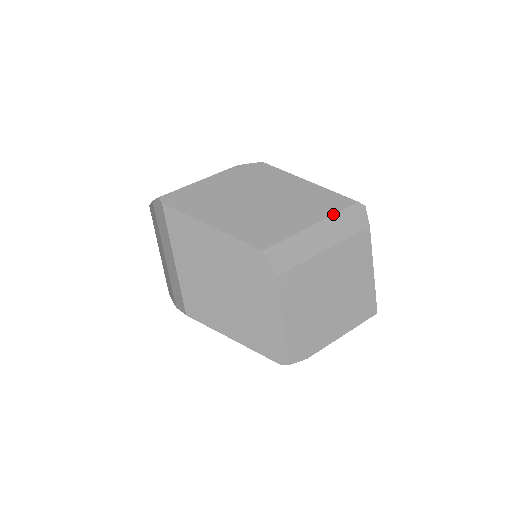
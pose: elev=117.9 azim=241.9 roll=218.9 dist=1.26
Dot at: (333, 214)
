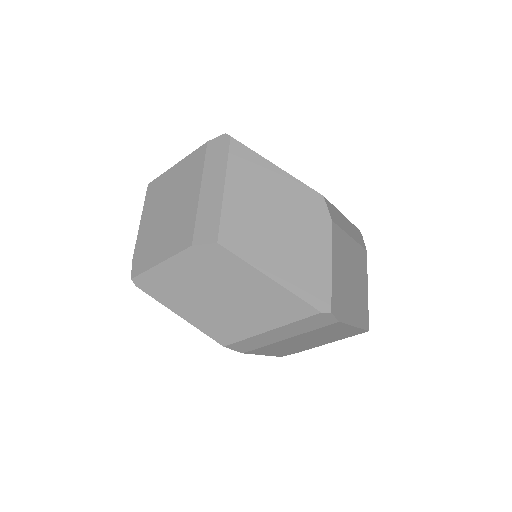
Dot at: (290, 323)
